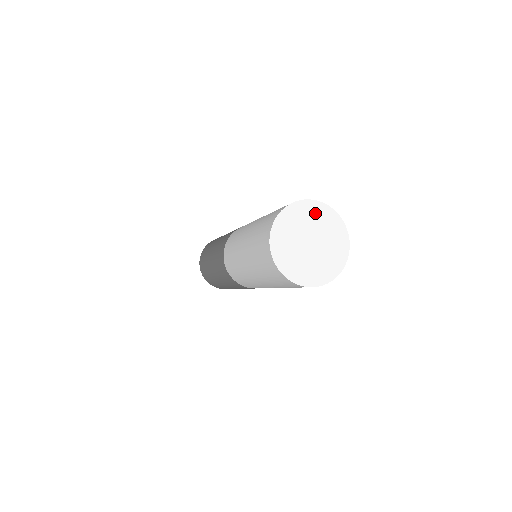
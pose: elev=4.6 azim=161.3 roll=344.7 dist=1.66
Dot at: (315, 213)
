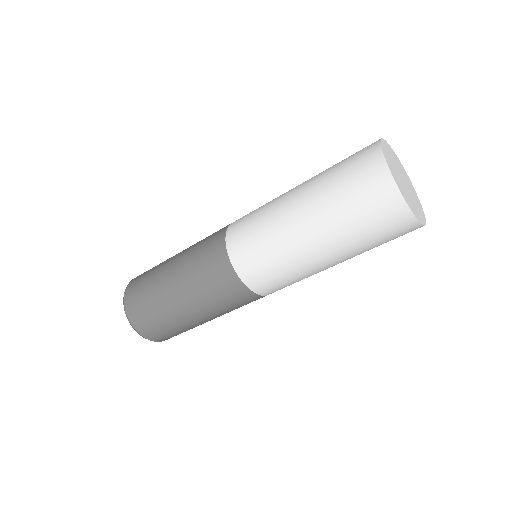
Dot at: (404, 172)
